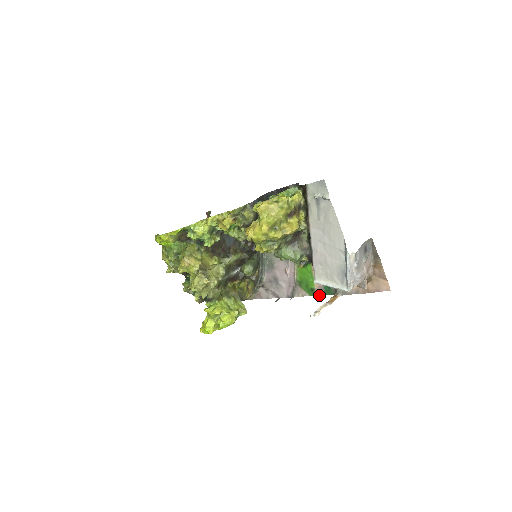
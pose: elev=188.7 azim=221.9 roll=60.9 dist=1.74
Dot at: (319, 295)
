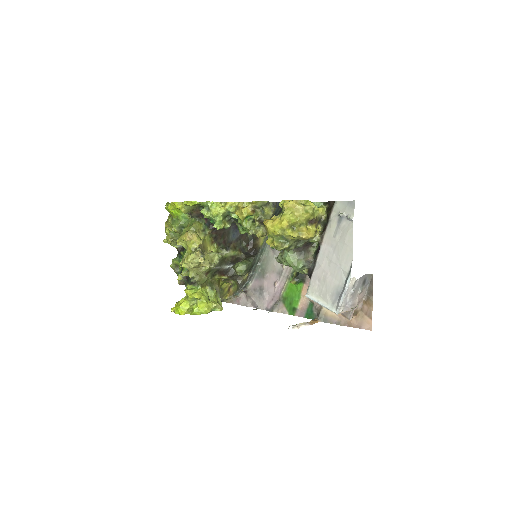
Dot at: (299, 316)
